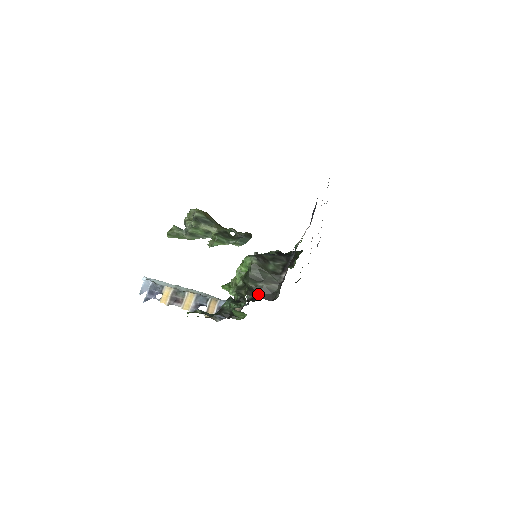
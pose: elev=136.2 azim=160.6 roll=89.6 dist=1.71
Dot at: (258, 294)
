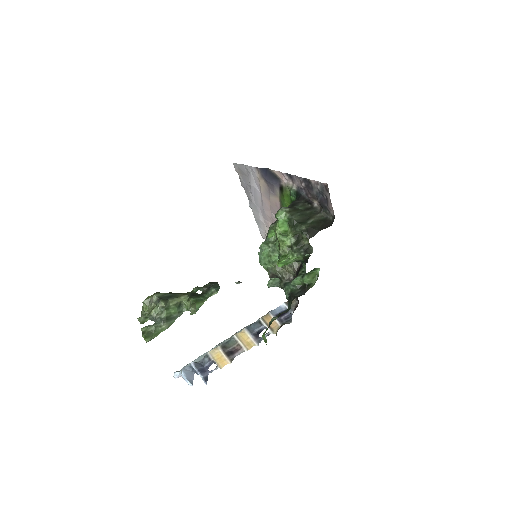
Dot at: (317, 230)
